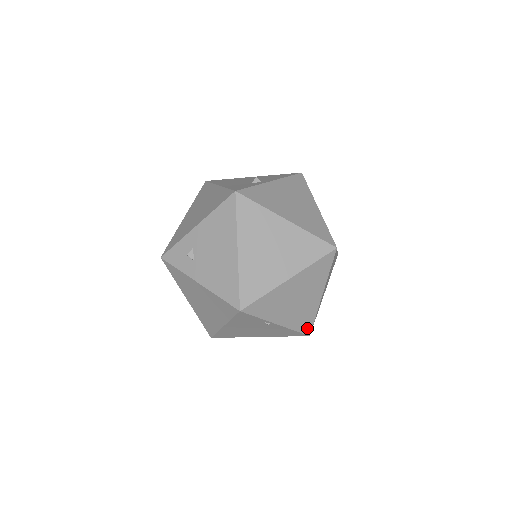
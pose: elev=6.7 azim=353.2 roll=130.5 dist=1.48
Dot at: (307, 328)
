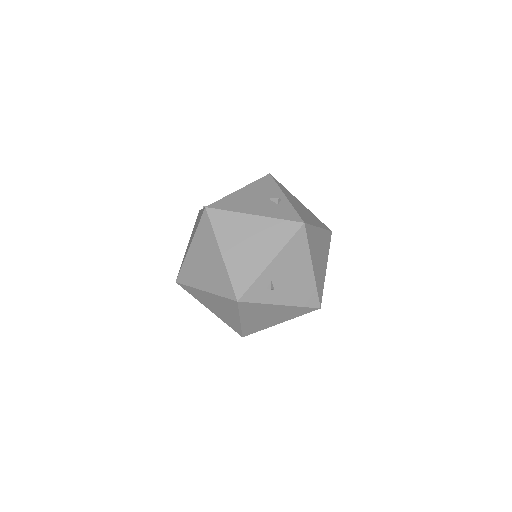
Dot at: occluded
